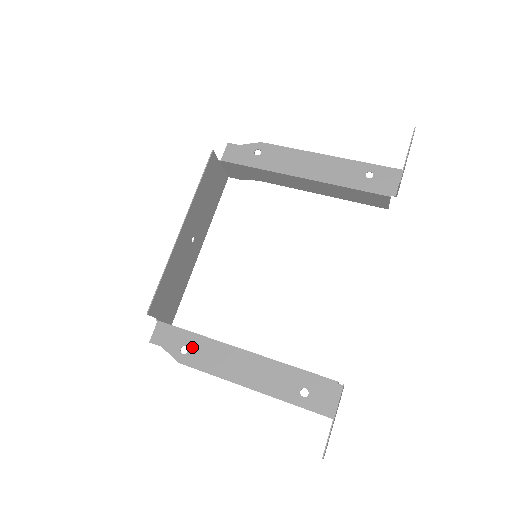
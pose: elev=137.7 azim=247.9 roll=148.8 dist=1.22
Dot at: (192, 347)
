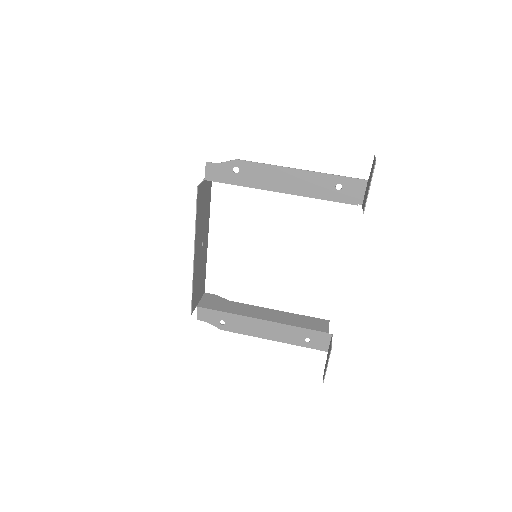
Dot at: (227, 321)
